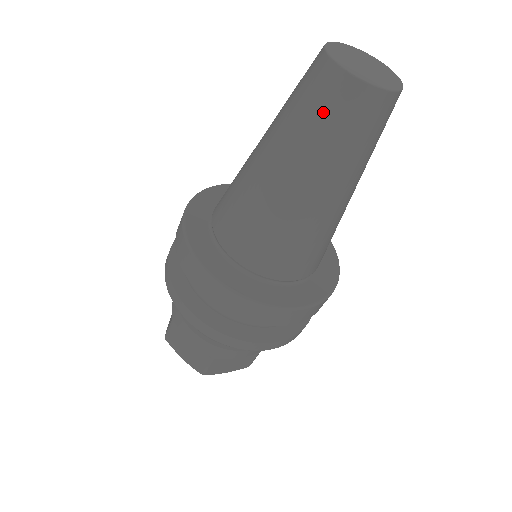
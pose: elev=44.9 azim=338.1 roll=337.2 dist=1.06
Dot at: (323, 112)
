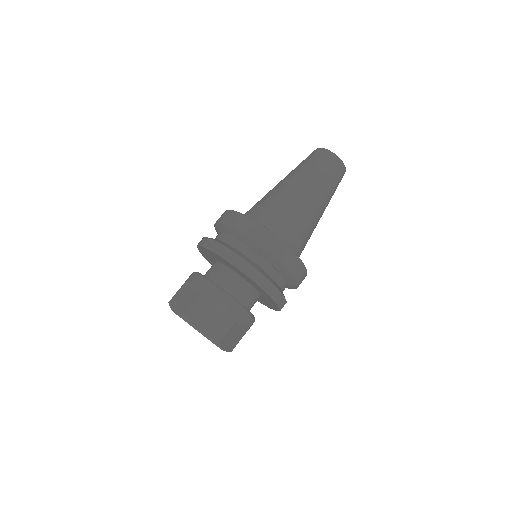
Dot at: (309, 159)
